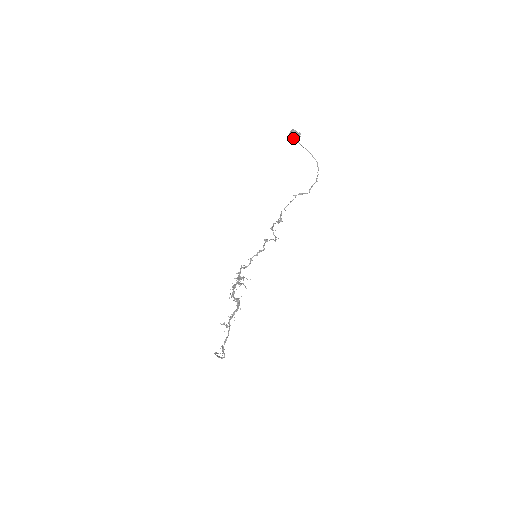
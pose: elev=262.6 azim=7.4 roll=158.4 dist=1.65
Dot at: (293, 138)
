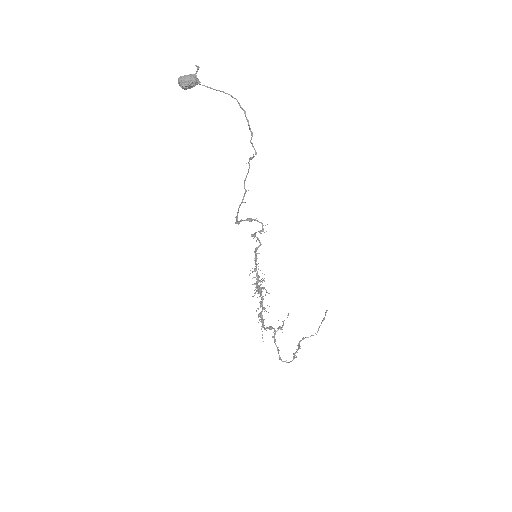
Dot at: (190, 87)
